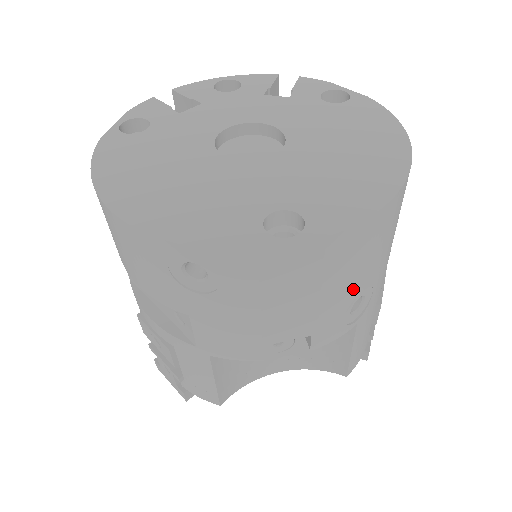
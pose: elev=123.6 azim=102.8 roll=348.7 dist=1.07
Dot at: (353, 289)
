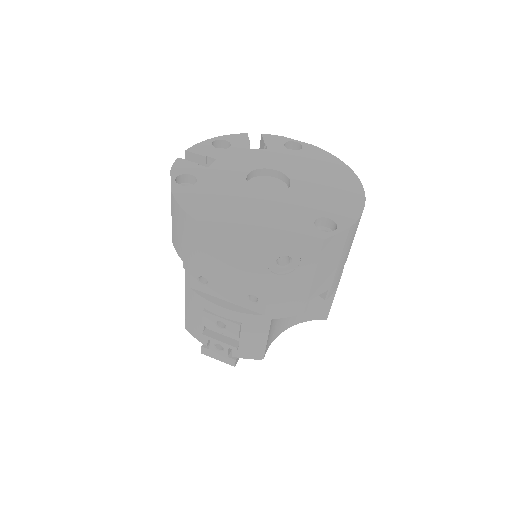
Dot at: occluded
